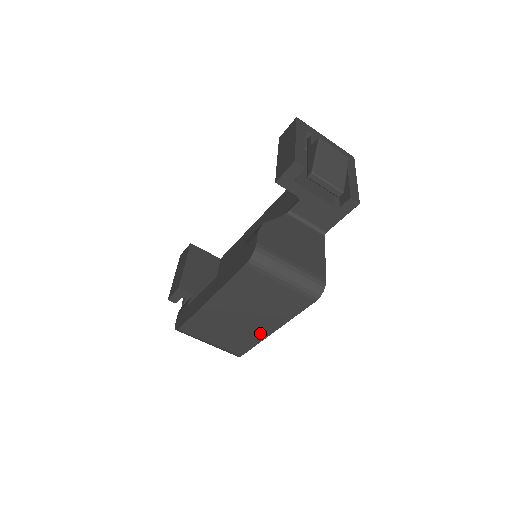
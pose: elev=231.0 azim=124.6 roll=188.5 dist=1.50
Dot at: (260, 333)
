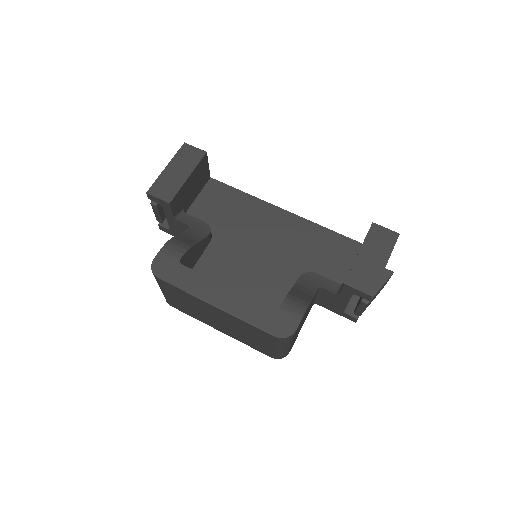
Dot at: (209, 323)
